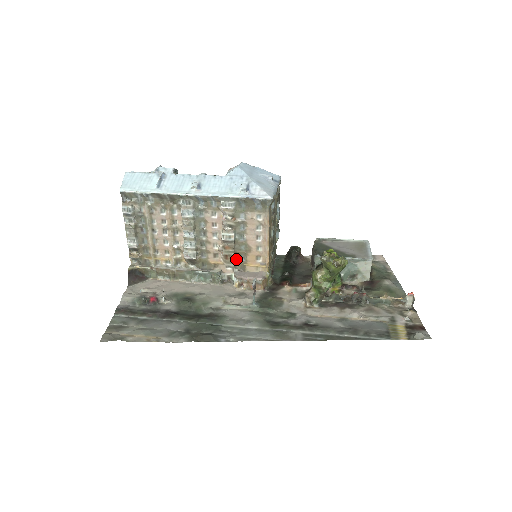
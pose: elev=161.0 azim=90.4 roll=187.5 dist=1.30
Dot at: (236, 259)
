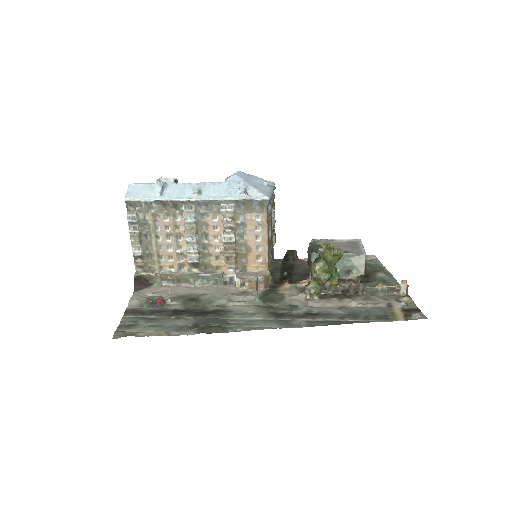
Dot at: (237, 260)
